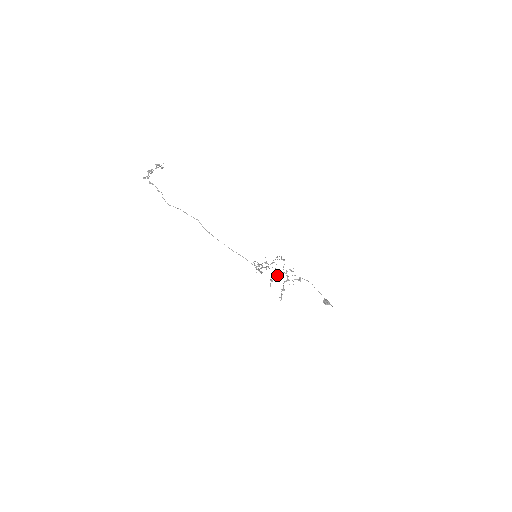
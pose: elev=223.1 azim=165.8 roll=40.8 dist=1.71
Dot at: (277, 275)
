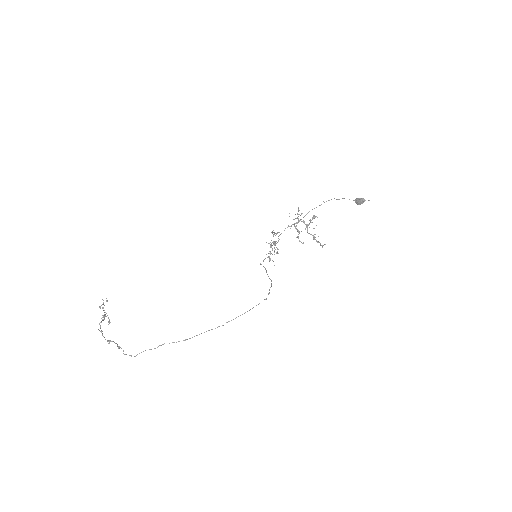
Dot at: occluded
